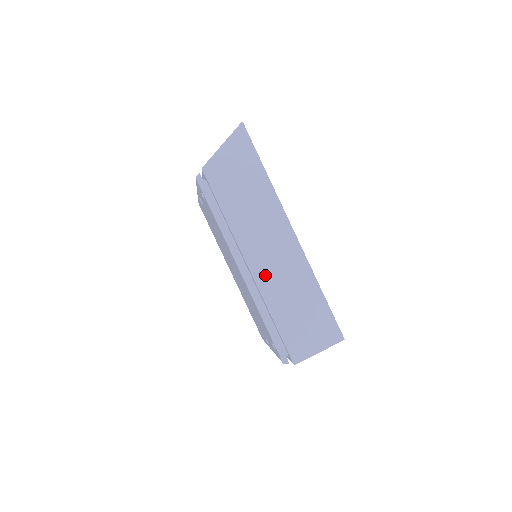
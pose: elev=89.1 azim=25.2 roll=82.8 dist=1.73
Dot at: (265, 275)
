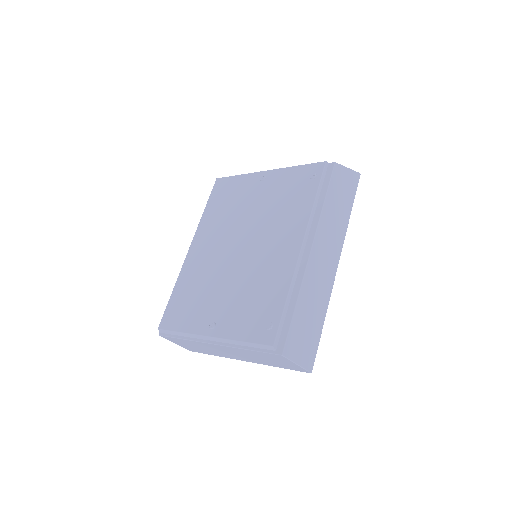
Dot at: (313, 268)
